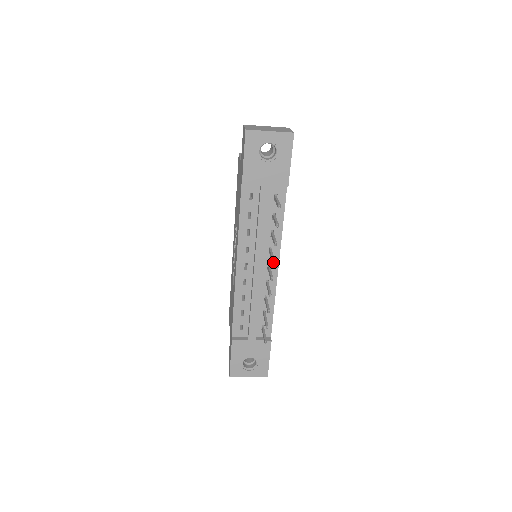
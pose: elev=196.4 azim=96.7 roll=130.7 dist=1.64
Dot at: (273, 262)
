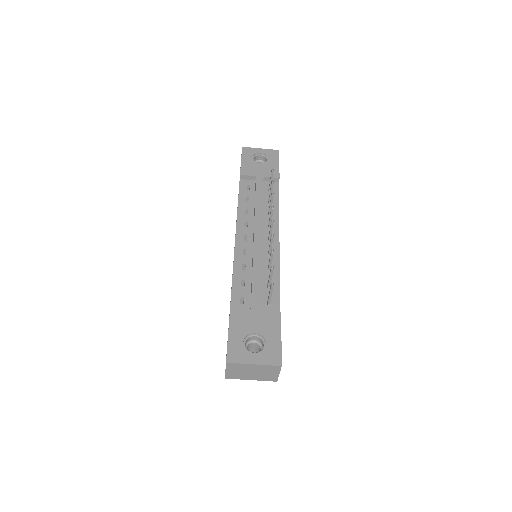
Dot at: (272, 206)
